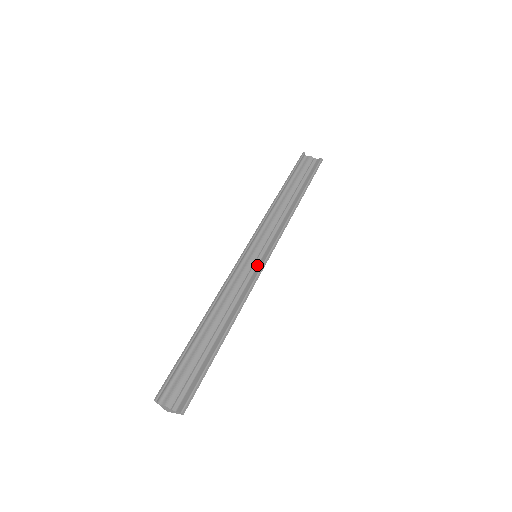
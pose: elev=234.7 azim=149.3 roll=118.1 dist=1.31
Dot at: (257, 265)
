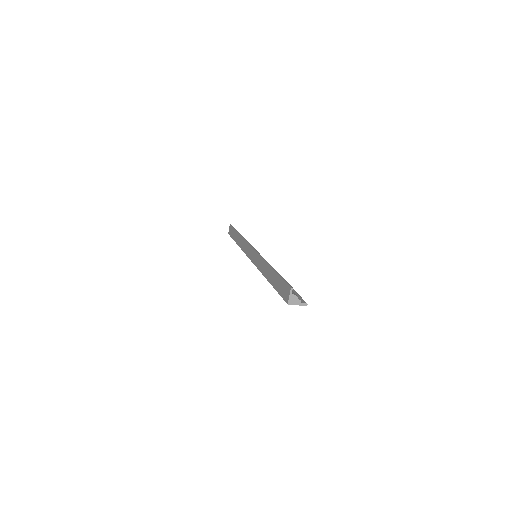
Dot at: occluded
